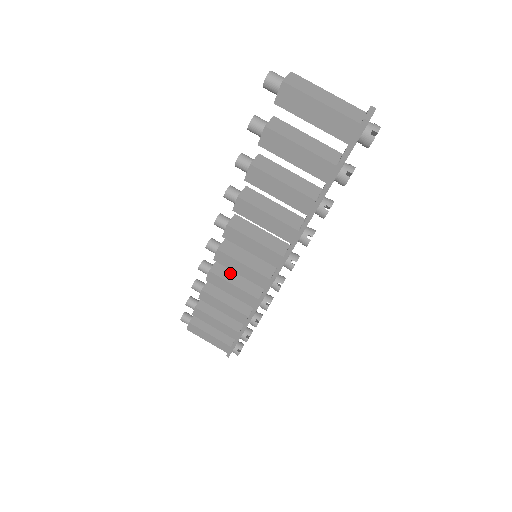
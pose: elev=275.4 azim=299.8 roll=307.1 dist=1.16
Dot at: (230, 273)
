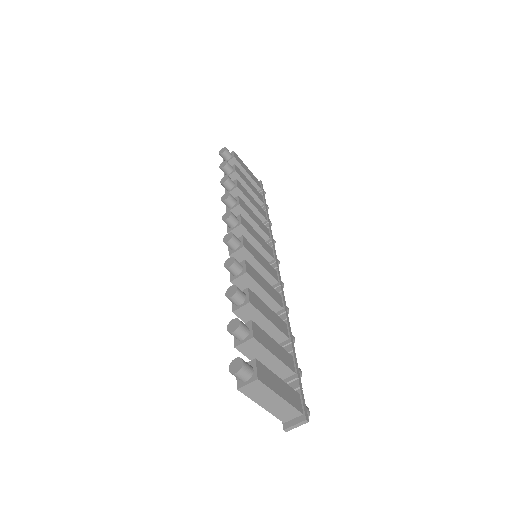
Dot at: (245, 219)
